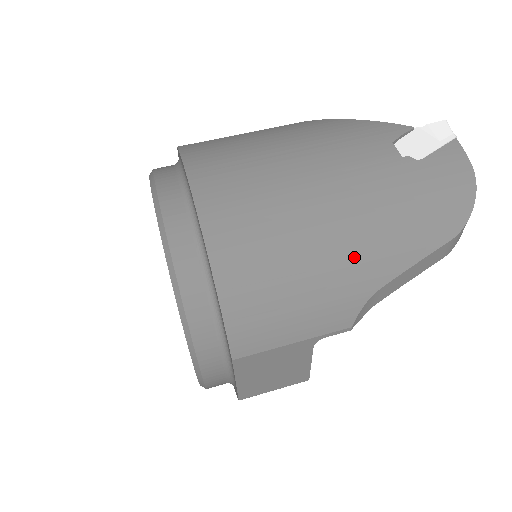
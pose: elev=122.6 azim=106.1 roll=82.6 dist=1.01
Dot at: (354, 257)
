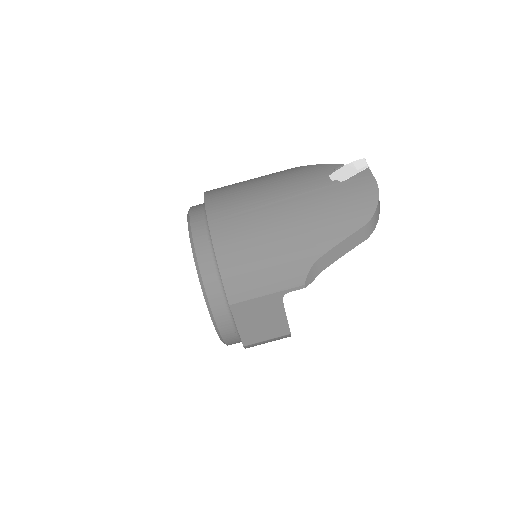
Dot at: (299, 239)
